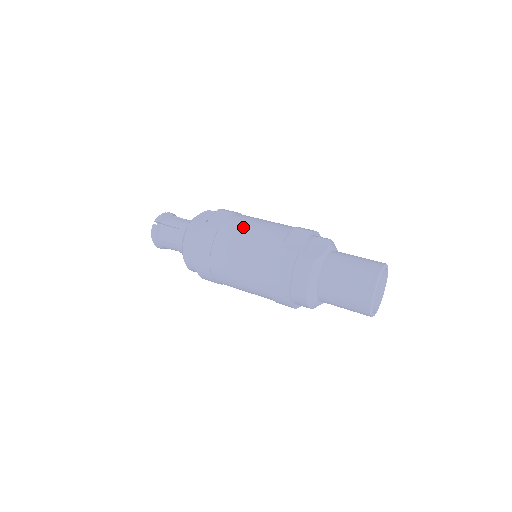
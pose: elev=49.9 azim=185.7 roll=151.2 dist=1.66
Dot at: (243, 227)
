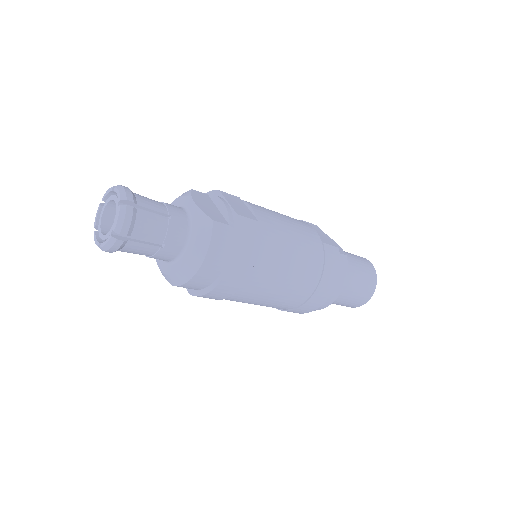
Dot at: (277, 217)
